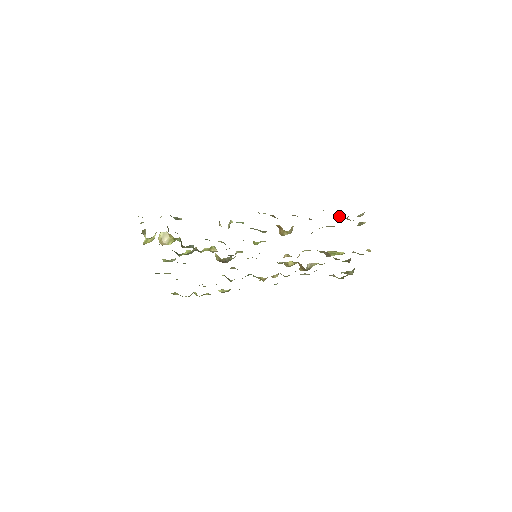
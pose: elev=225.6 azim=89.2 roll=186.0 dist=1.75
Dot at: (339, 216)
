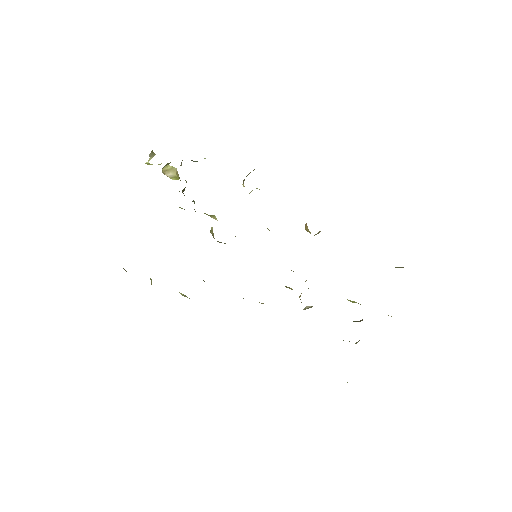
Dot at: occluded
